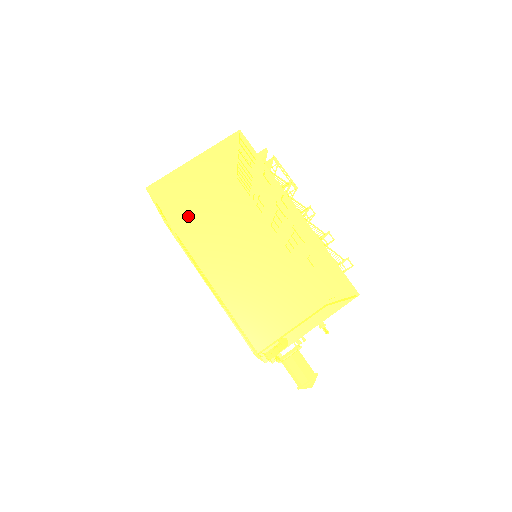
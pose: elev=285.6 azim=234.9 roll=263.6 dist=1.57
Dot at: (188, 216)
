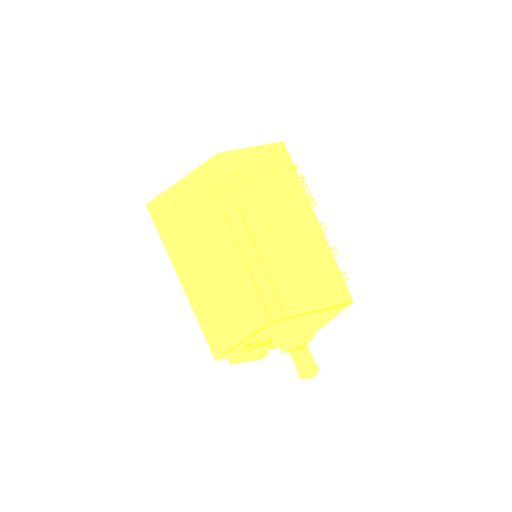
Dot at: (249, 194)
